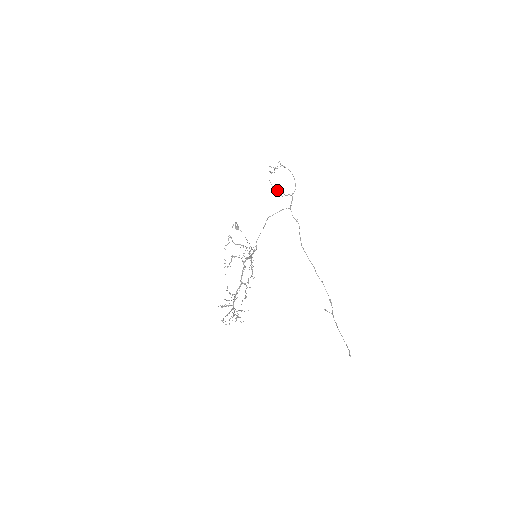
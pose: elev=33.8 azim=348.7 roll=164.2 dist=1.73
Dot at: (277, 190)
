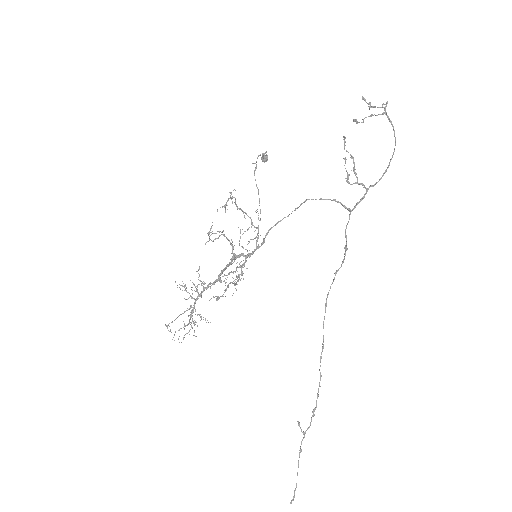
Dot at: (350, 157)
